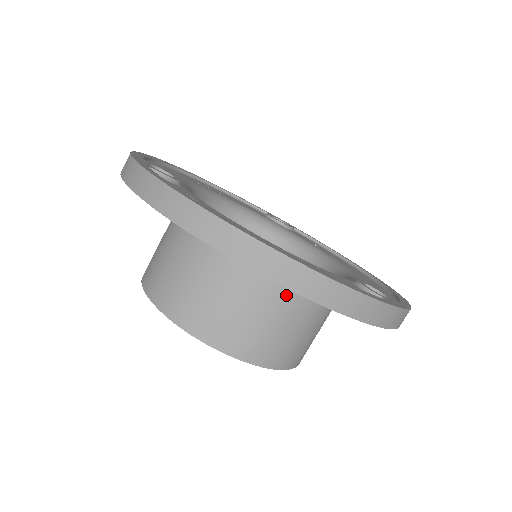
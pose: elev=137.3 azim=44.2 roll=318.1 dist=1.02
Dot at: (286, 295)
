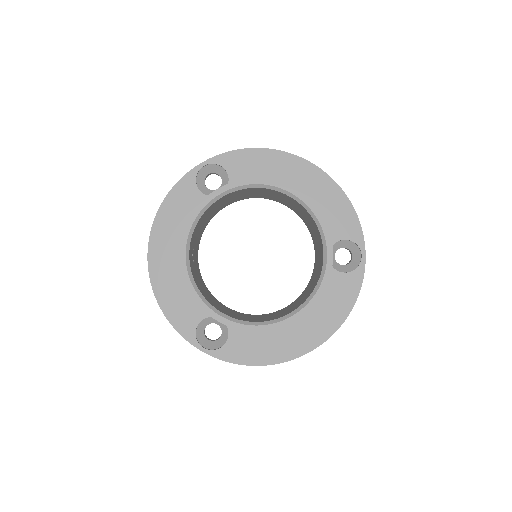
Dot at: occluded
